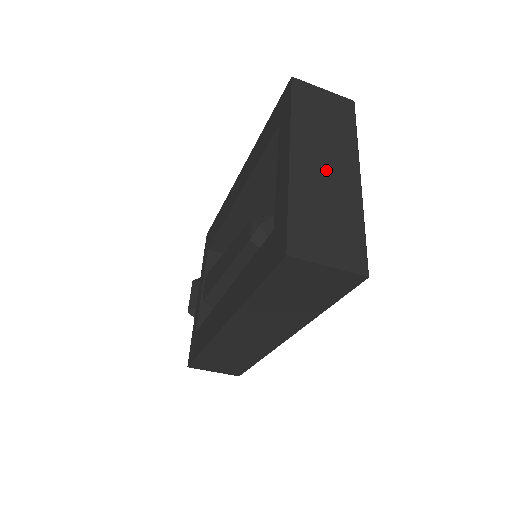
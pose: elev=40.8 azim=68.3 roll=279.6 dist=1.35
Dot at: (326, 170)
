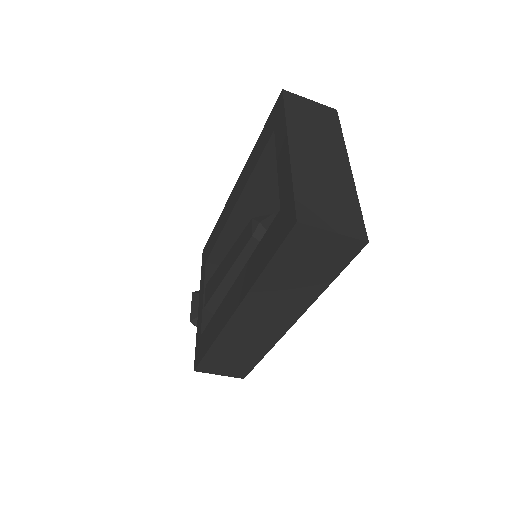
Dot at: (321, 160)
